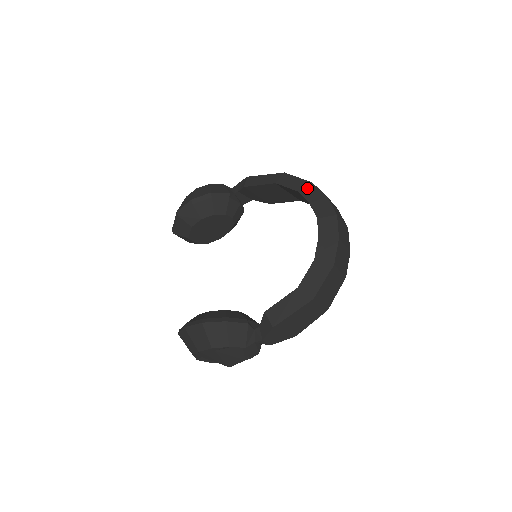
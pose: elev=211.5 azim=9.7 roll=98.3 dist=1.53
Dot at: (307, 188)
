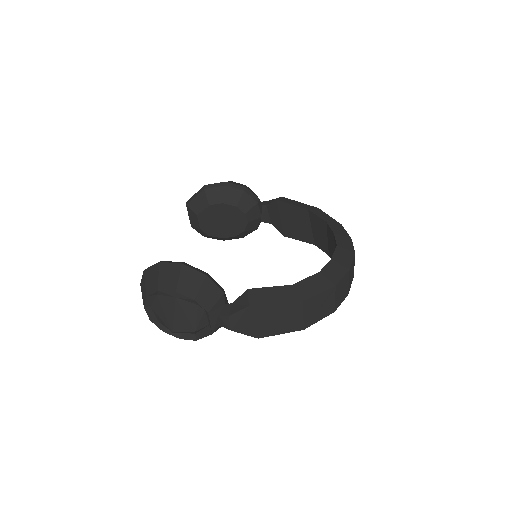
Dot at: (336, 225)
